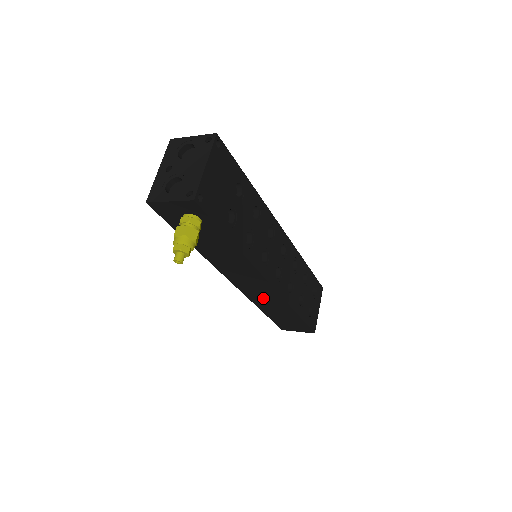
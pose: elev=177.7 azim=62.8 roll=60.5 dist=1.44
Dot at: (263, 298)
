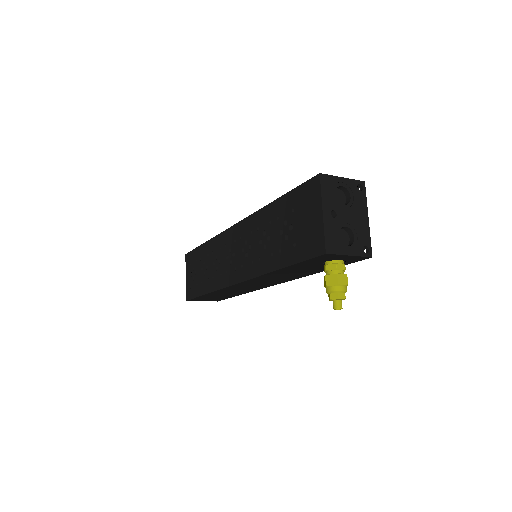
Dot at: (237, 289)
